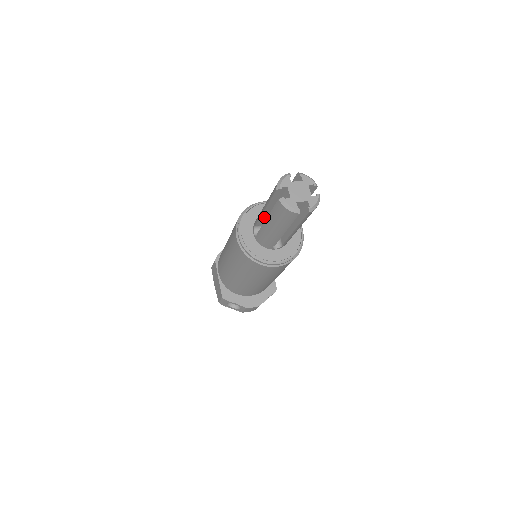
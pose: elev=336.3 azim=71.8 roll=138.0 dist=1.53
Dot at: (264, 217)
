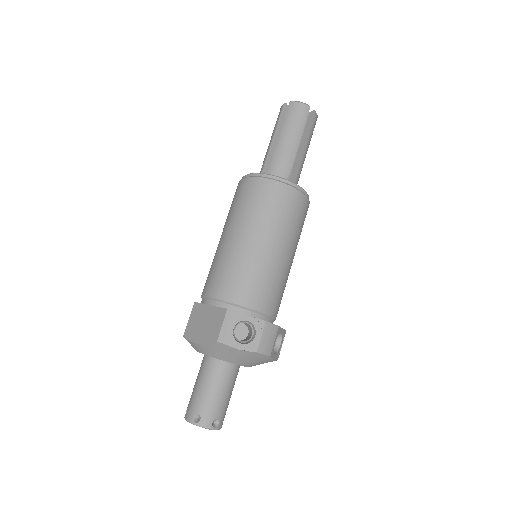
Dot at: (269, 159)
